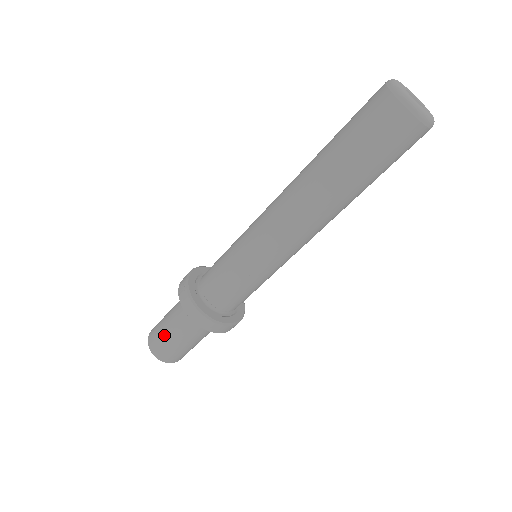
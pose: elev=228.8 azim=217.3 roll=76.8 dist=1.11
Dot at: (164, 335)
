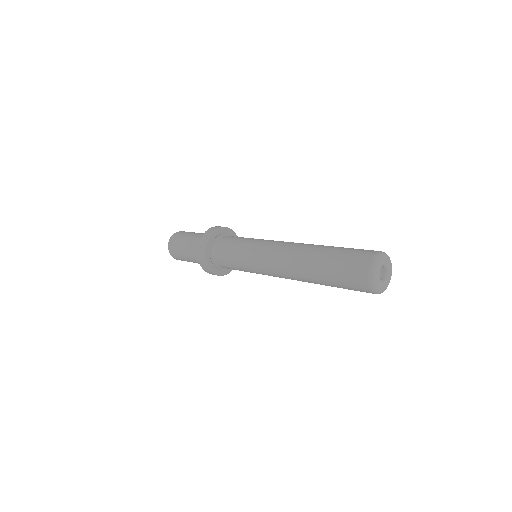
Dot at: (180, 250)
